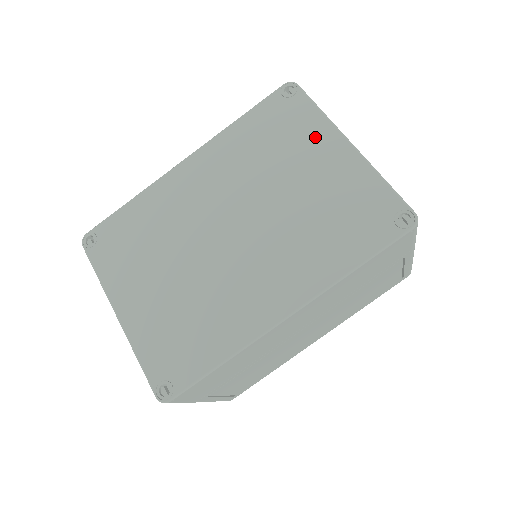
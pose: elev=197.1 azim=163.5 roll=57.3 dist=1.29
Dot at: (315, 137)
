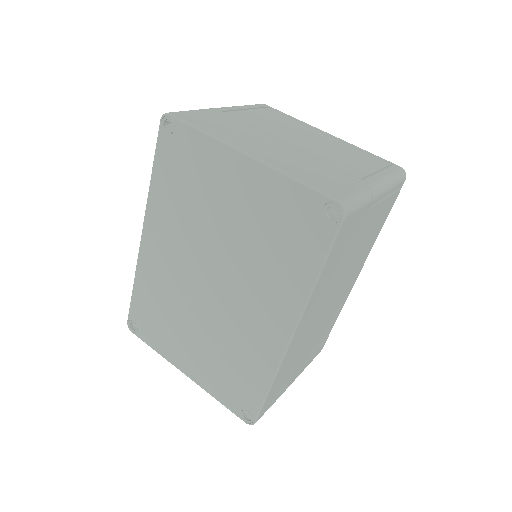
Dot at: (215, 164)
